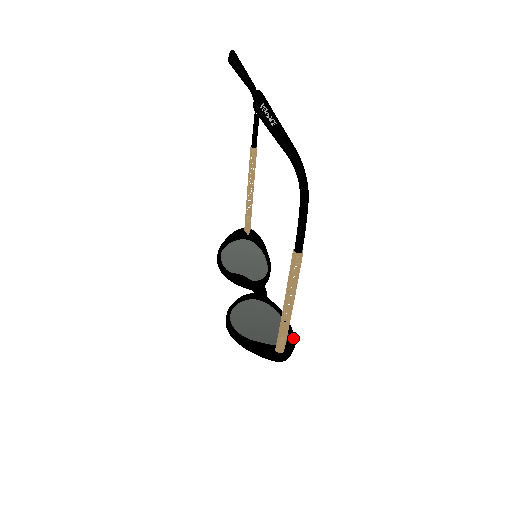
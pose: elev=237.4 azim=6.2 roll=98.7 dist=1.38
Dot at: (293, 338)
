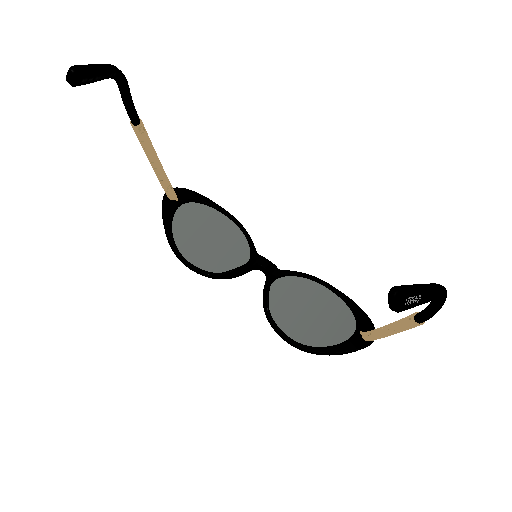
Dot at: (353, 303)
